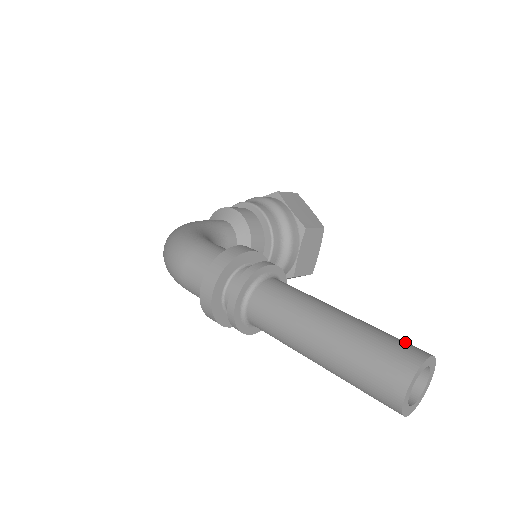
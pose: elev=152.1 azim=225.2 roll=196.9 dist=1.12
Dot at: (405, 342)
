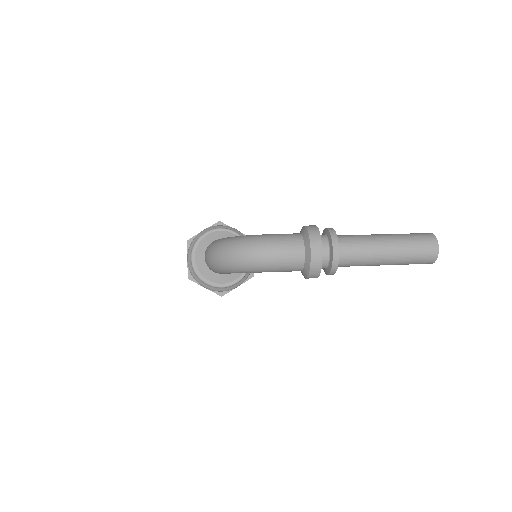
Dot at: occluded
